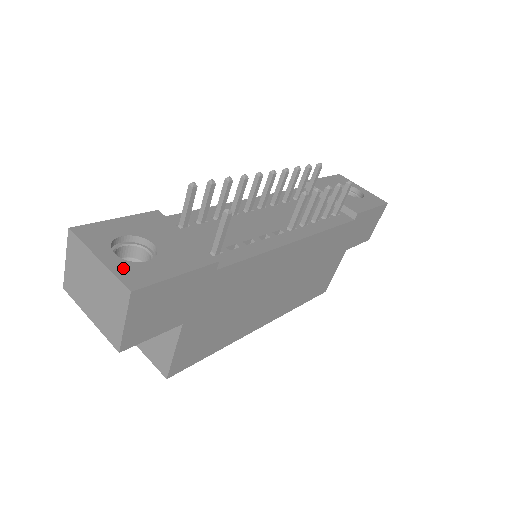
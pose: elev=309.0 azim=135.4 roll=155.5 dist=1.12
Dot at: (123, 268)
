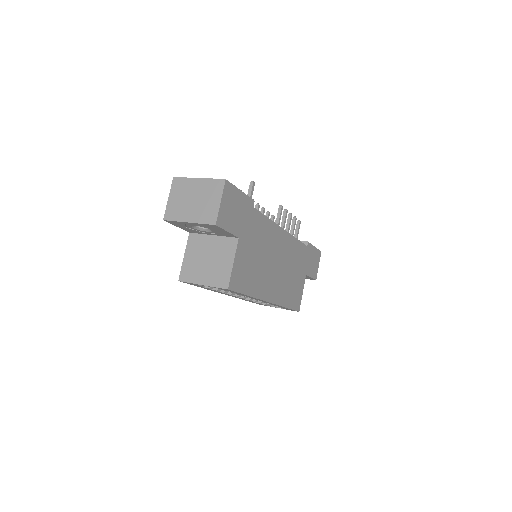
Dot at: occluded
